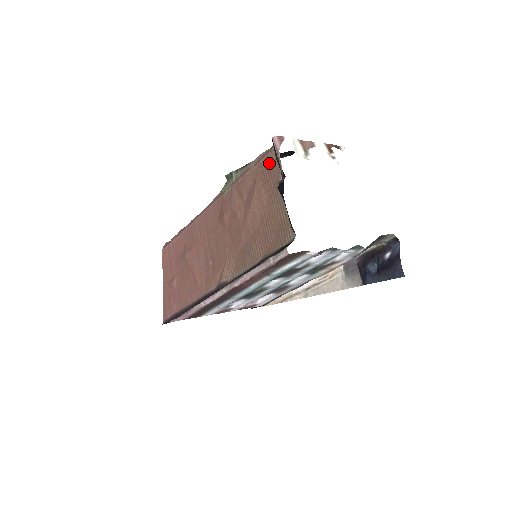
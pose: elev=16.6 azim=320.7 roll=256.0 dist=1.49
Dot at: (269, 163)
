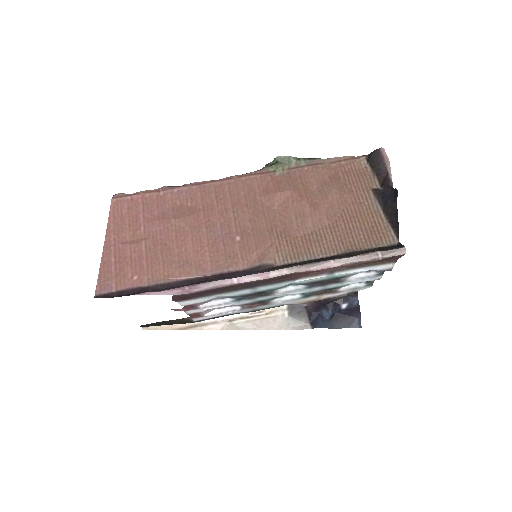
Dot at: (355, 168)
